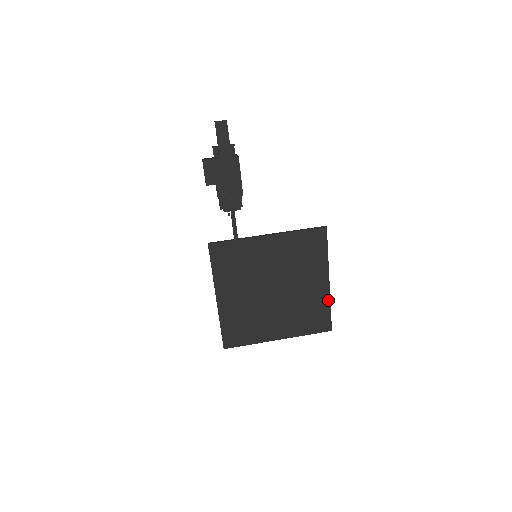
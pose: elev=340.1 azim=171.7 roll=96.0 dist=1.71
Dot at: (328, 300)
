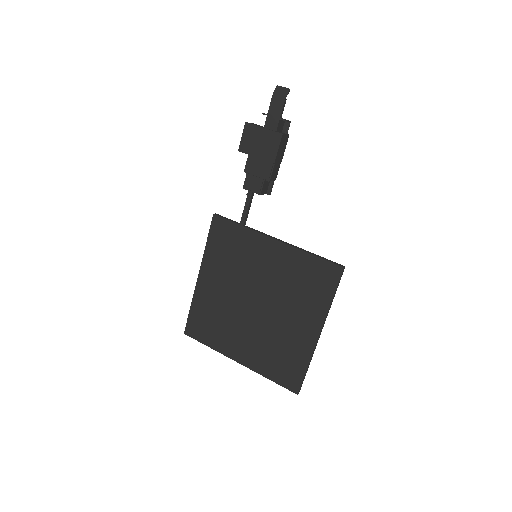
Dot at: (309, 356)
